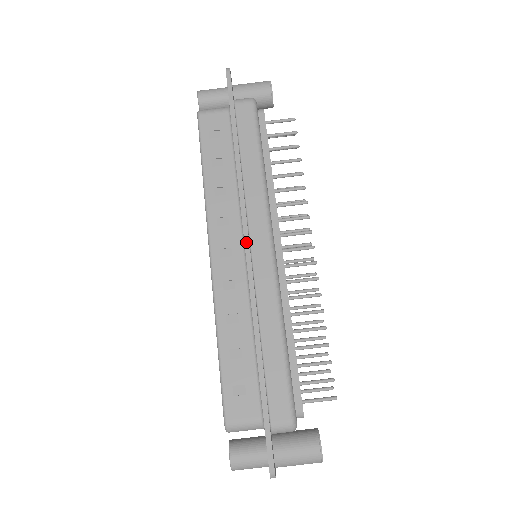
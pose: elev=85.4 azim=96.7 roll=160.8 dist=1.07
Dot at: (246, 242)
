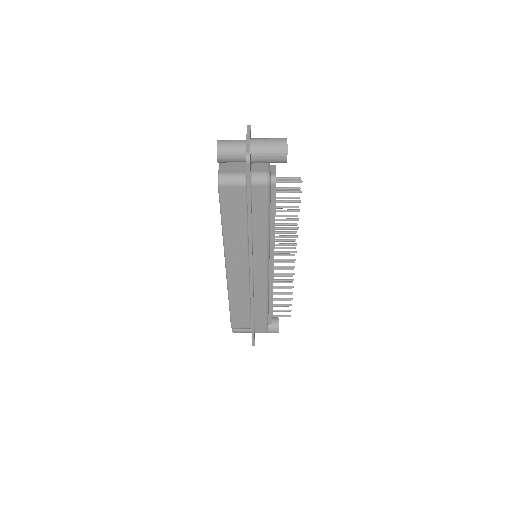
Dot at: (251, 272)
